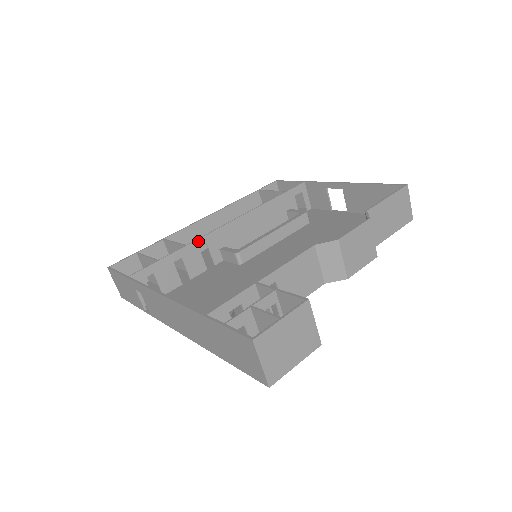
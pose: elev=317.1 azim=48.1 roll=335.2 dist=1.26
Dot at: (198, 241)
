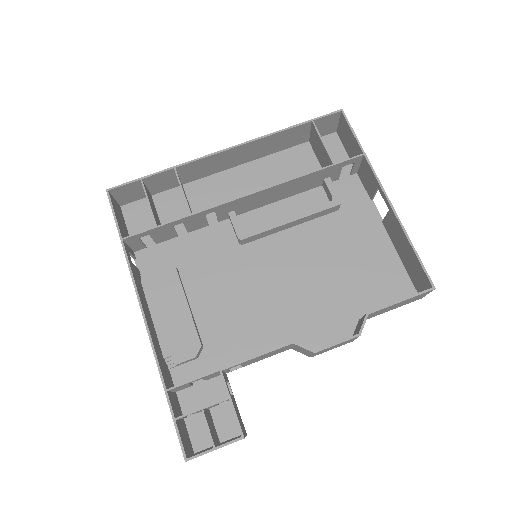
Dot at: (206, 211)
